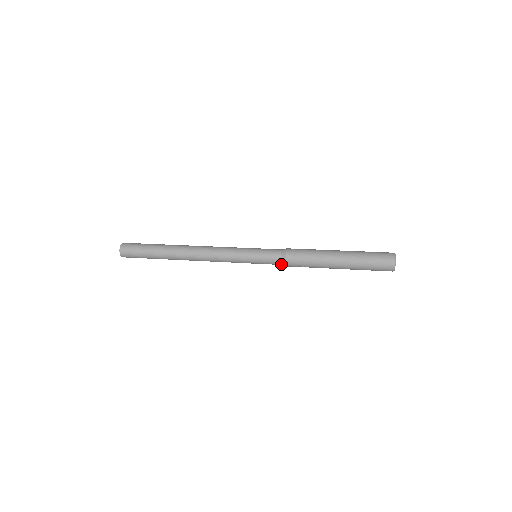
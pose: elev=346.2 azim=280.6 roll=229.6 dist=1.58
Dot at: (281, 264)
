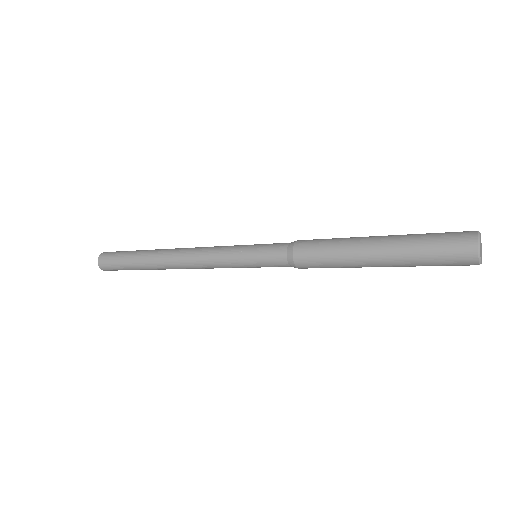
Dot at: (286, 253)
